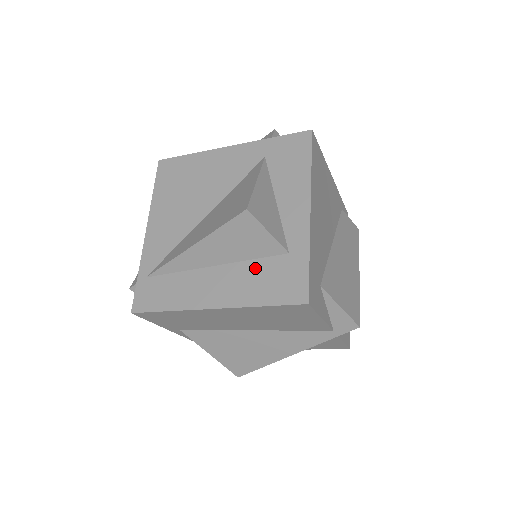
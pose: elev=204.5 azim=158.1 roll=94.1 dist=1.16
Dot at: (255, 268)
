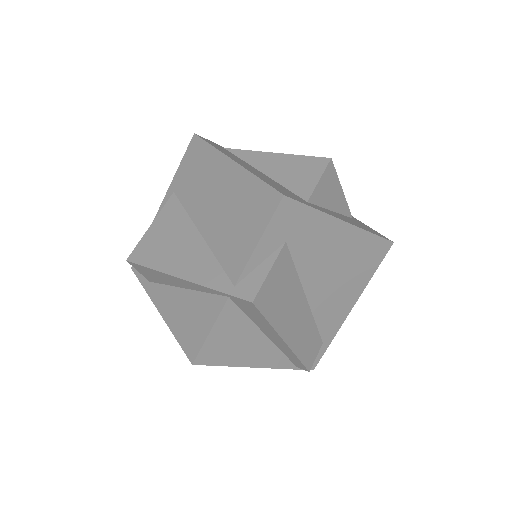
Dot at: (280, 185)
